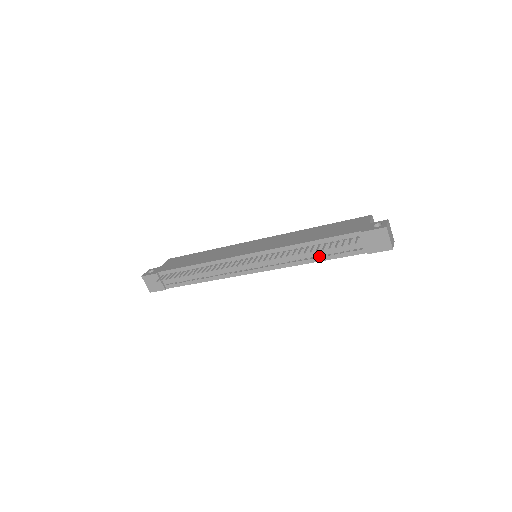
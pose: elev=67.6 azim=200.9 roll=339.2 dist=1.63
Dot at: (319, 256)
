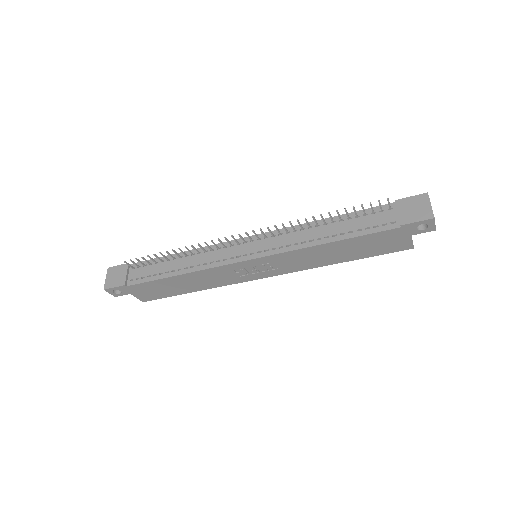
Dot at: (337, 234)
